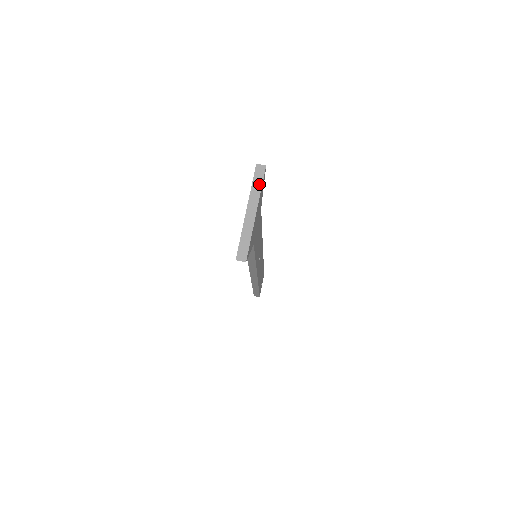
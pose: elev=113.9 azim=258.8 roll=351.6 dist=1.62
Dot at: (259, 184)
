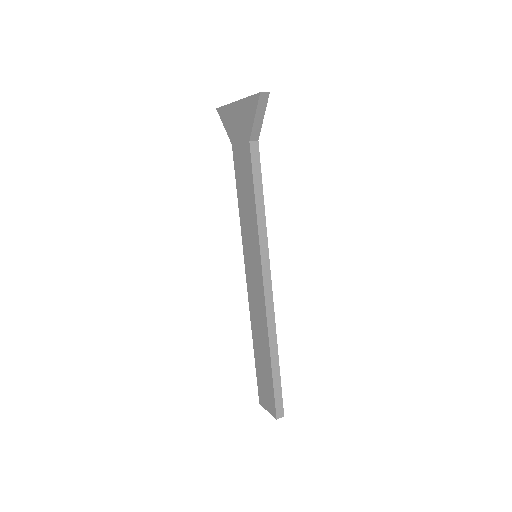
Dot at: occluded
